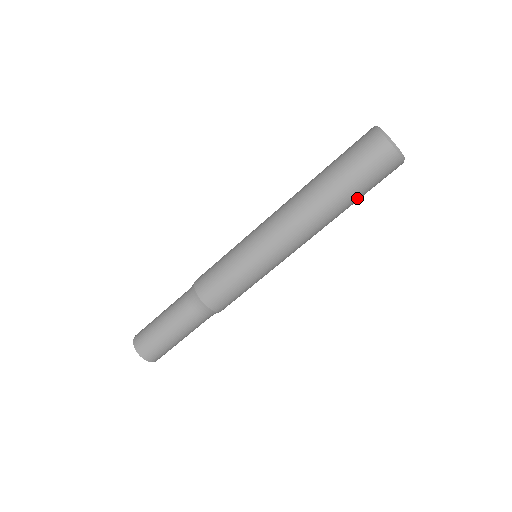
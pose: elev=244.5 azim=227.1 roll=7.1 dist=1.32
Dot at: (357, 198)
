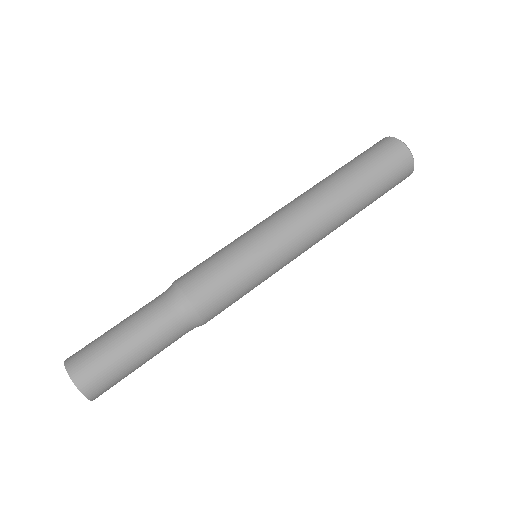
Dot at: occluded
